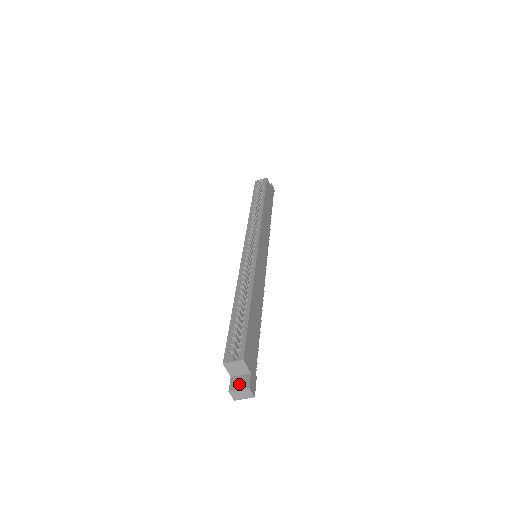
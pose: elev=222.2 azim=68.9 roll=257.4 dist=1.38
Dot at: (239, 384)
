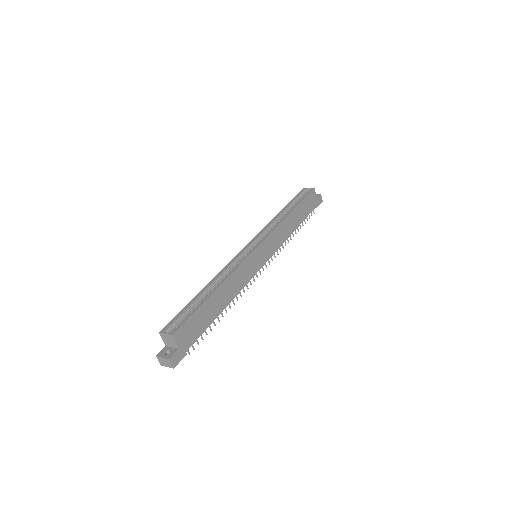
Dot at: (168, 354)
